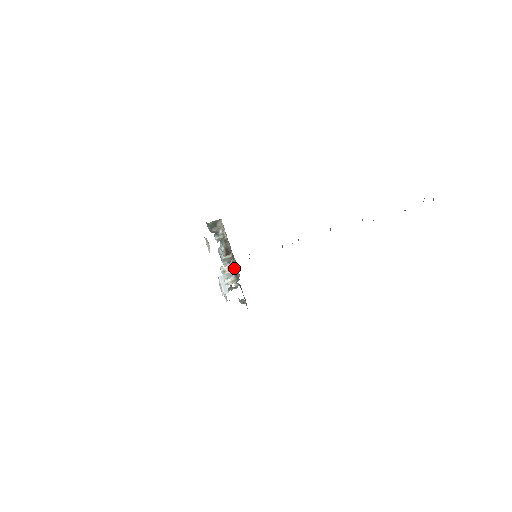
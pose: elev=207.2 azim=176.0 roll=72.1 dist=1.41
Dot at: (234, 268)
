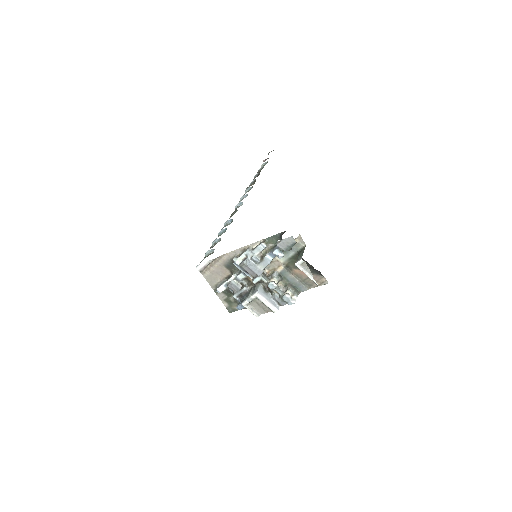
Dot at: (282, 280)
